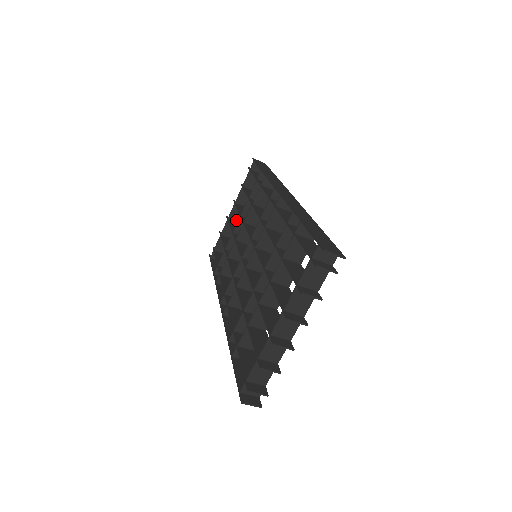
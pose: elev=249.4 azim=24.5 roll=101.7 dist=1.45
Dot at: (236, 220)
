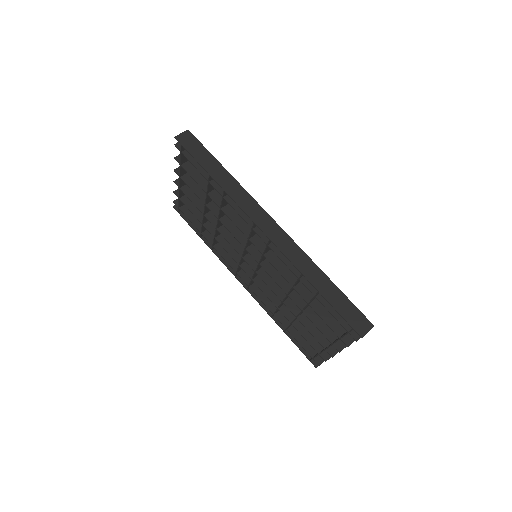
Dot at: occluded
